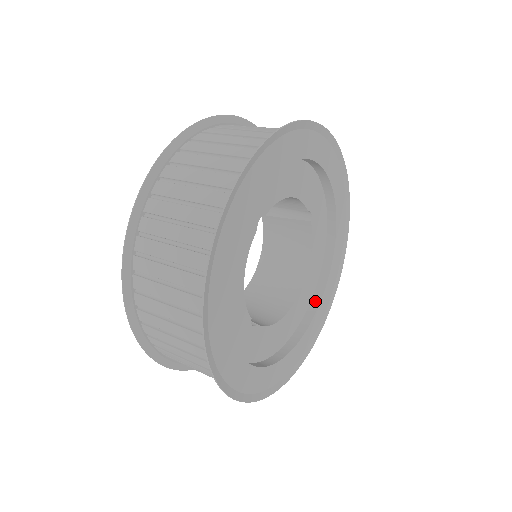
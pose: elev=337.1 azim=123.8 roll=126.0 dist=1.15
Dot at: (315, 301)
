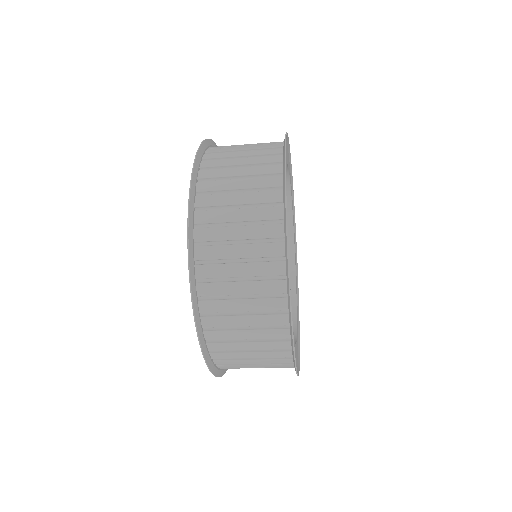
Dot at: occluded
